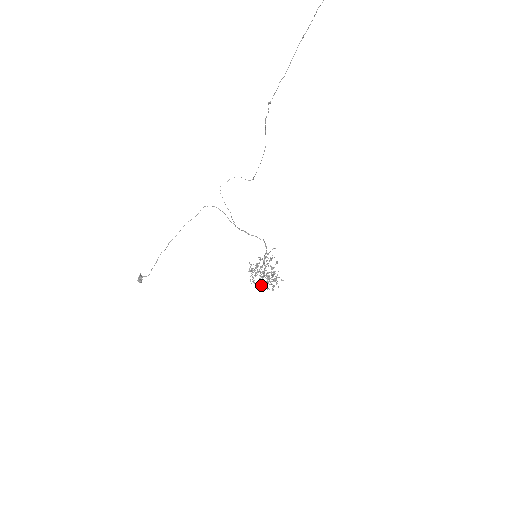
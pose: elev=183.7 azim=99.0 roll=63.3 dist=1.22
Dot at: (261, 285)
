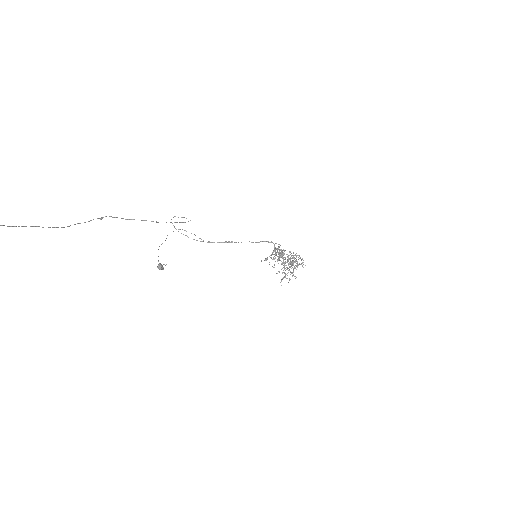
Dot at: occluded
